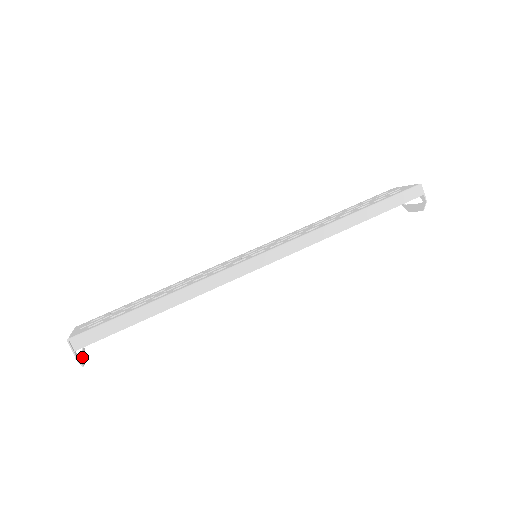
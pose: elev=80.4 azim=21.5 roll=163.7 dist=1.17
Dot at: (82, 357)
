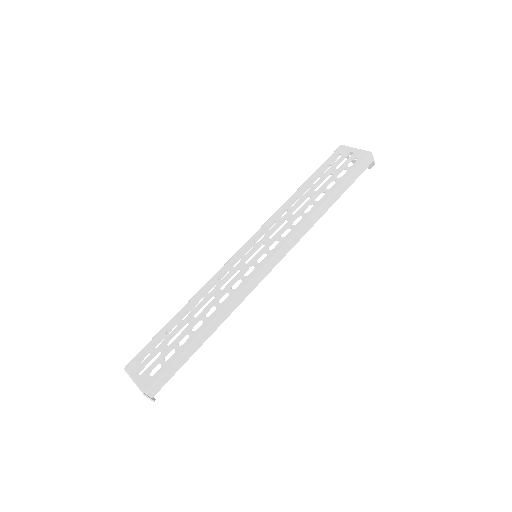
Dot at: occluded
